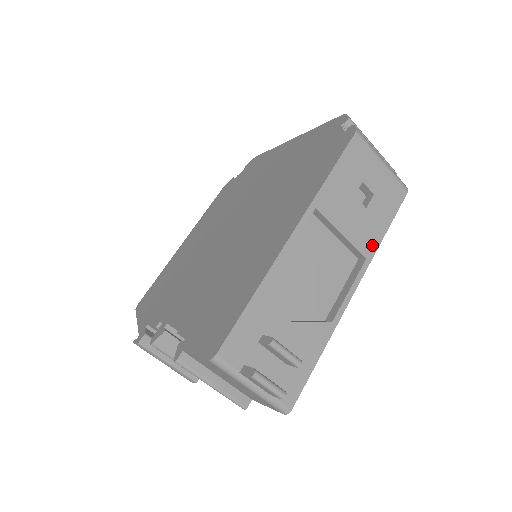
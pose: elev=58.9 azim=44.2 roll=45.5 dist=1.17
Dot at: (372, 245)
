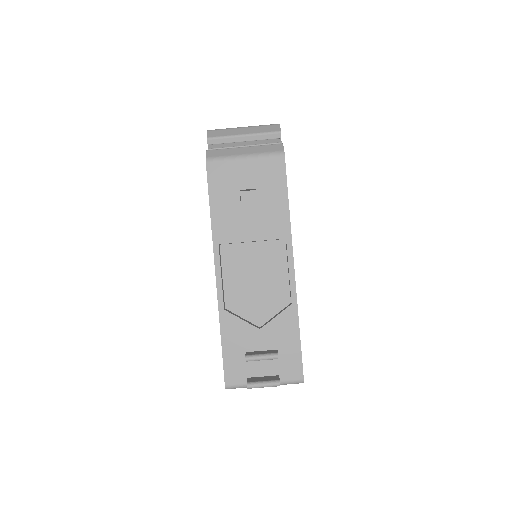
Dot at: (283, 225)
